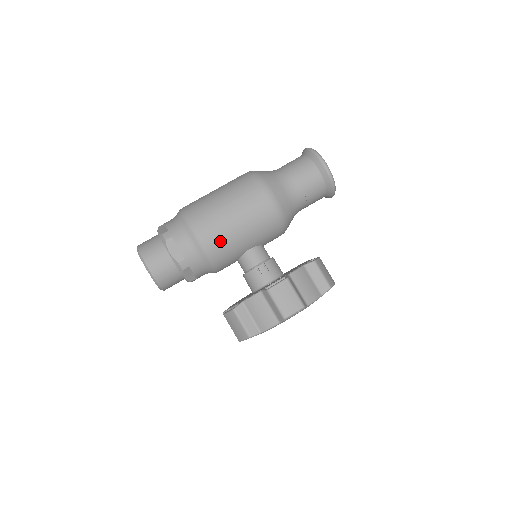
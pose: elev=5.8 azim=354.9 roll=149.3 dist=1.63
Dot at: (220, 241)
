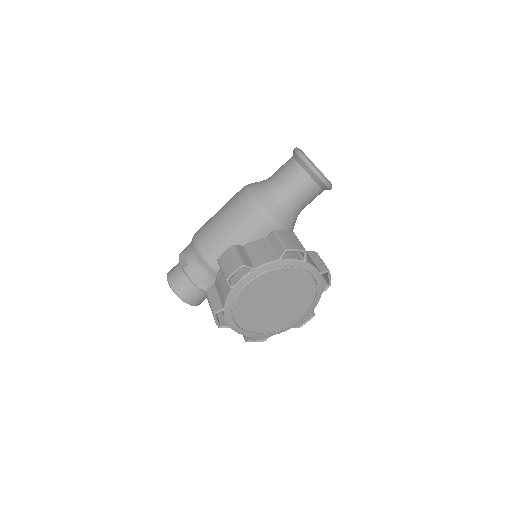
Dot at: (210, 242)
